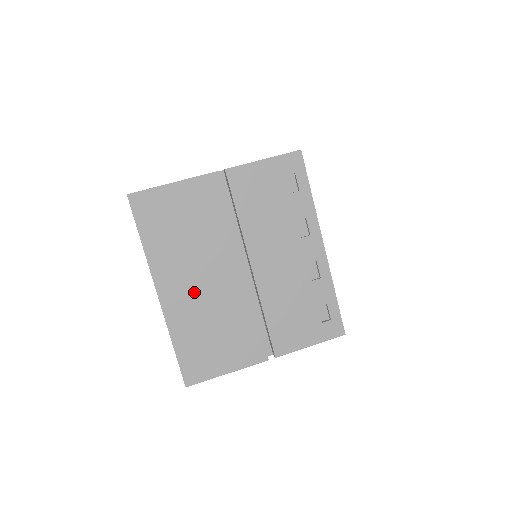
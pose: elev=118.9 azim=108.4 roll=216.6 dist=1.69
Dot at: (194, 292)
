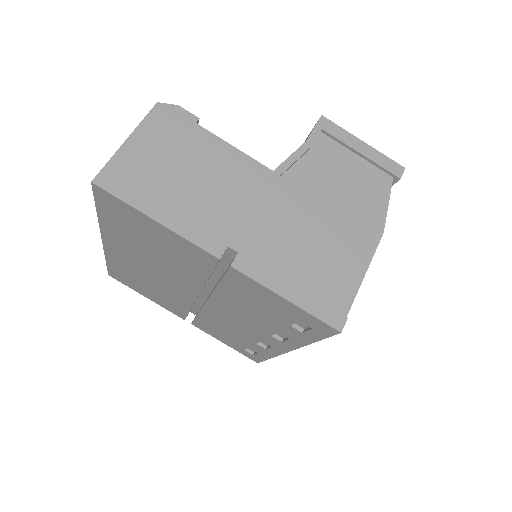
Dot at: (140, 266)
